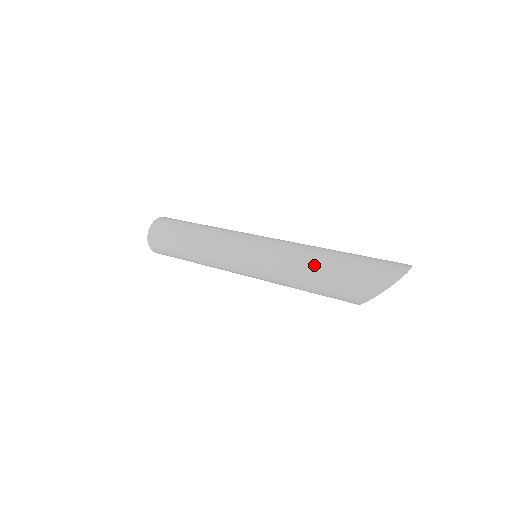
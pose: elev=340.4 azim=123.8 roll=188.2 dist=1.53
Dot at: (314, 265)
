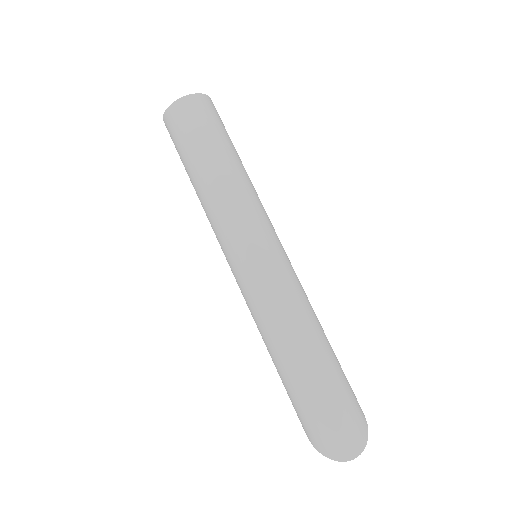
Dot at: (279, 356)
